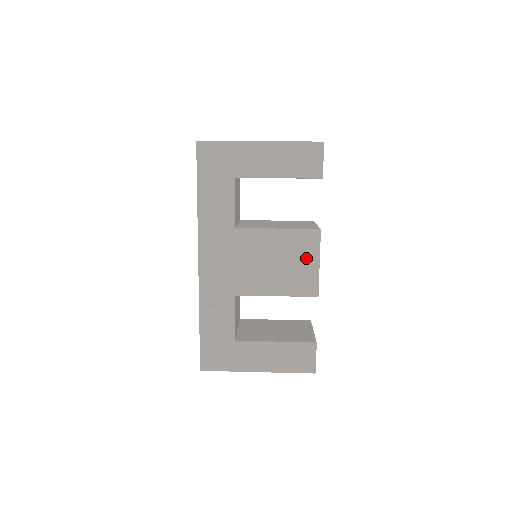
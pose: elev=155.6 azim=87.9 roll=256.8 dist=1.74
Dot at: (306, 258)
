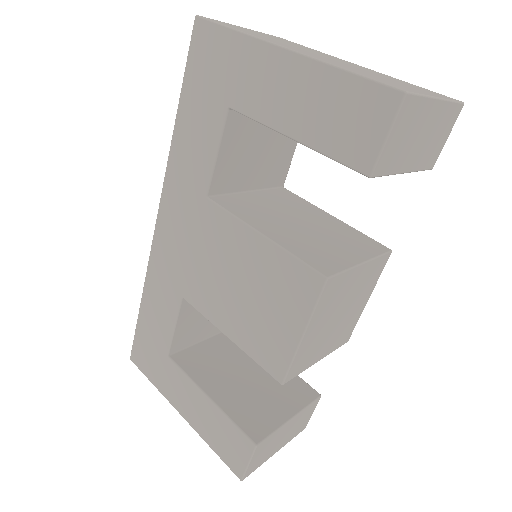
Dot at: (286, 311)
